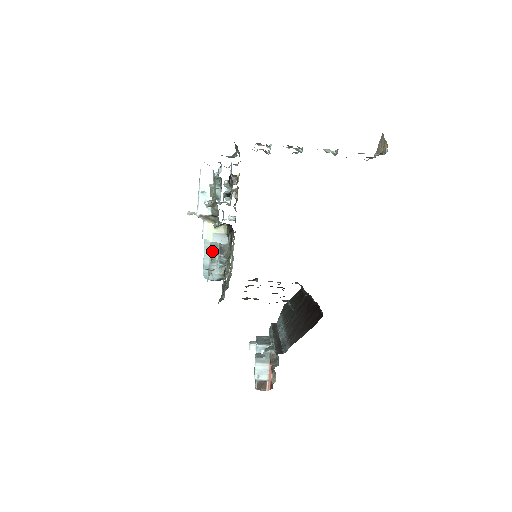
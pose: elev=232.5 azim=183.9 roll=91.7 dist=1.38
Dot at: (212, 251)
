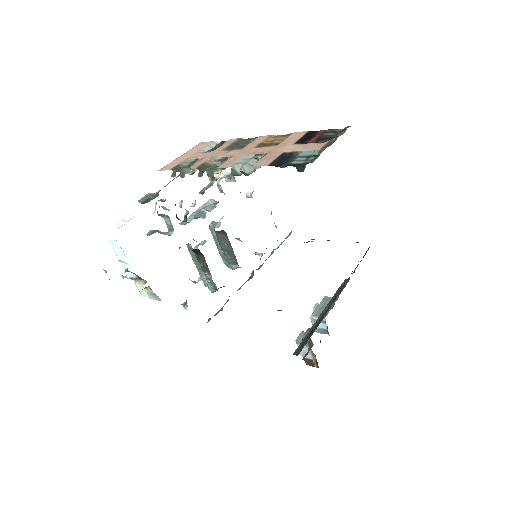
Dot at: (198, 269)
